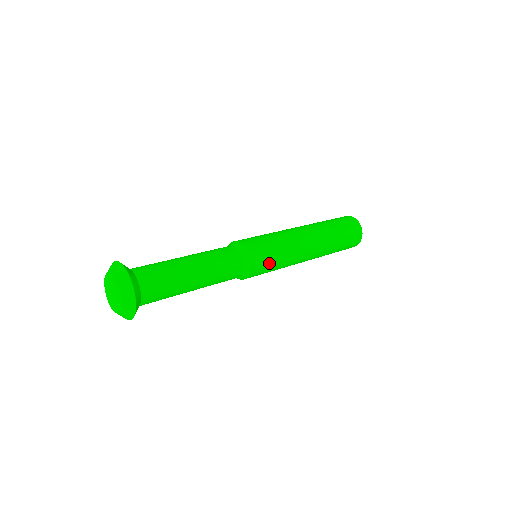
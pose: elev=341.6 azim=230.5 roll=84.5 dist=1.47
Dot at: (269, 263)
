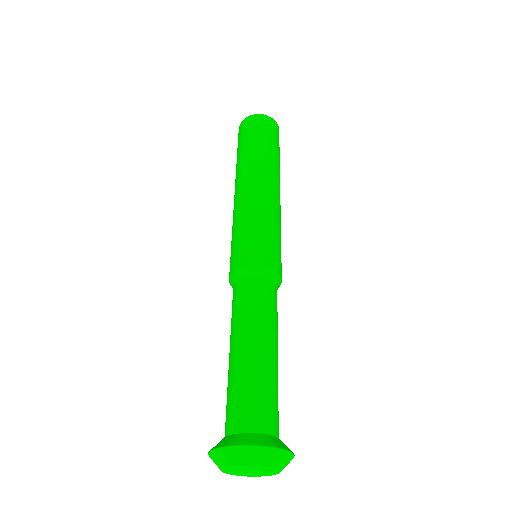
Dot at: occluded
